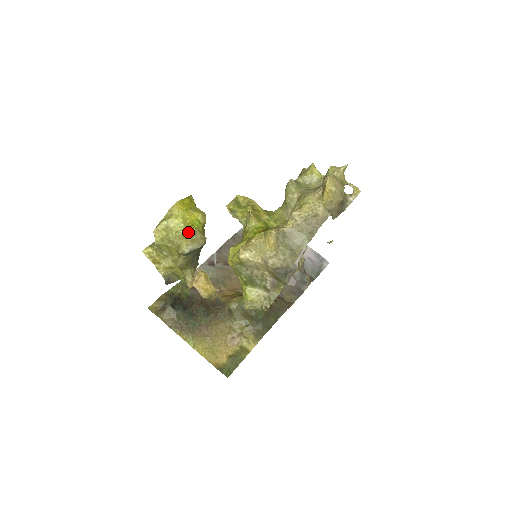
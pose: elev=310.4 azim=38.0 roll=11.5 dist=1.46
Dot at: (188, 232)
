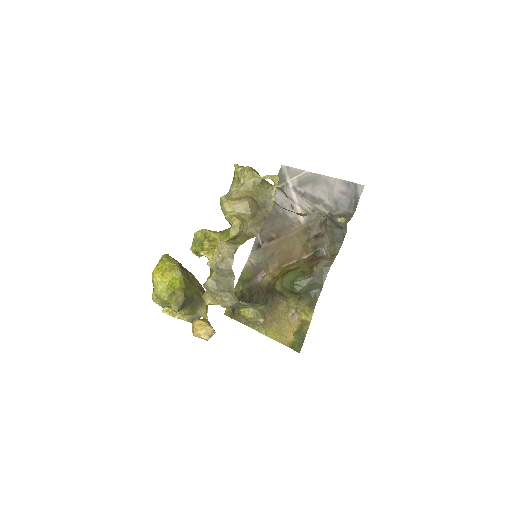
Dot at: (170, 294)
